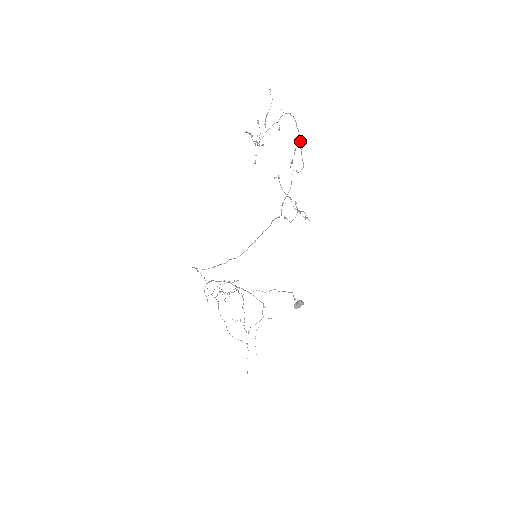
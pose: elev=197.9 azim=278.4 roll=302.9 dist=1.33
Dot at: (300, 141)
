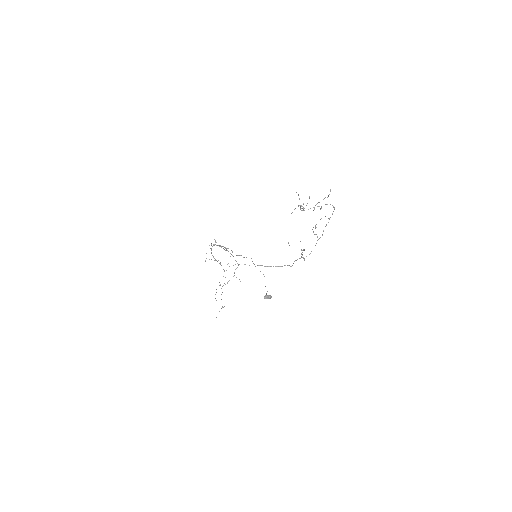
Dot at: occluded
